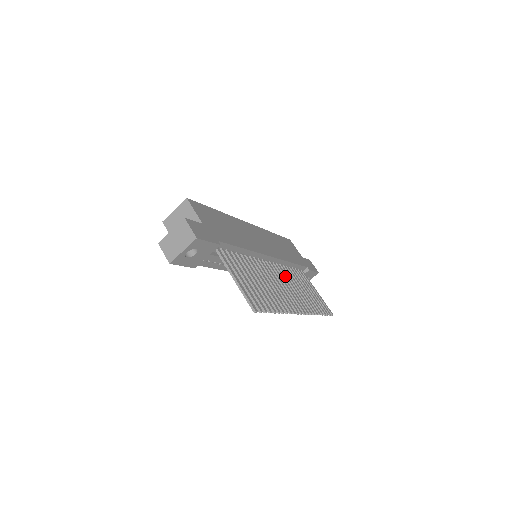
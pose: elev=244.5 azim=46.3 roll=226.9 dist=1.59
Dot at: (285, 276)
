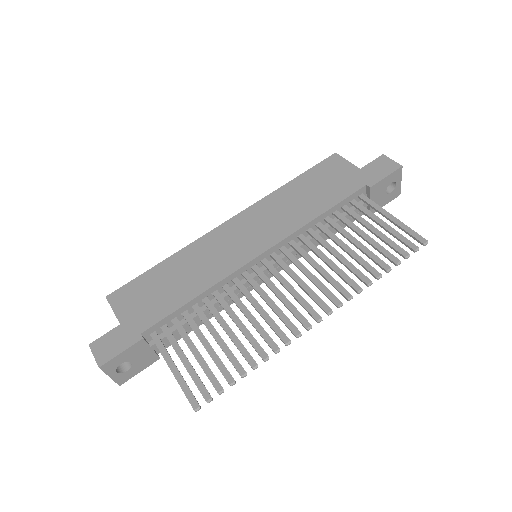
Dot at: occluded
